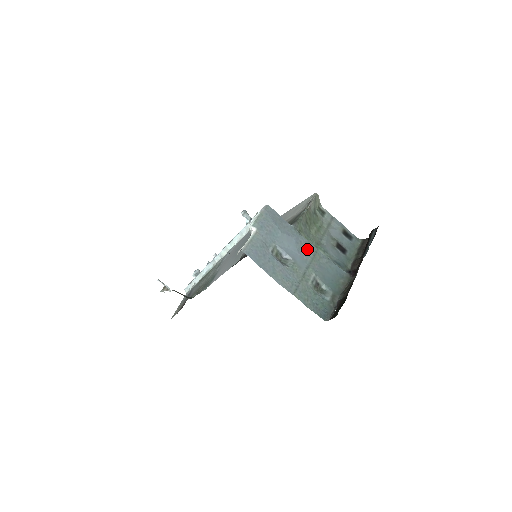
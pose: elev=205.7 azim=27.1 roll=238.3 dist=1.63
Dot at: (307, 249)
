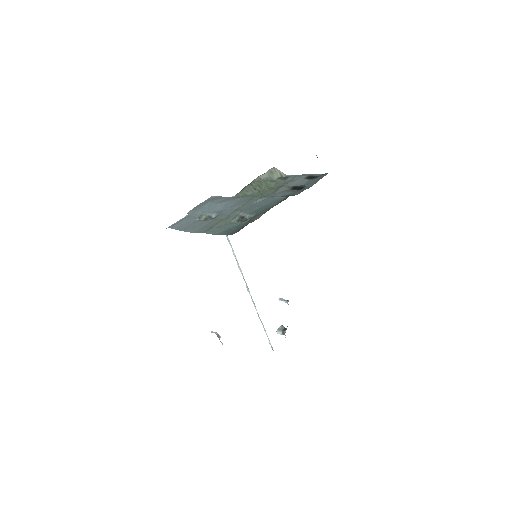
Dot at: (241, 202)
